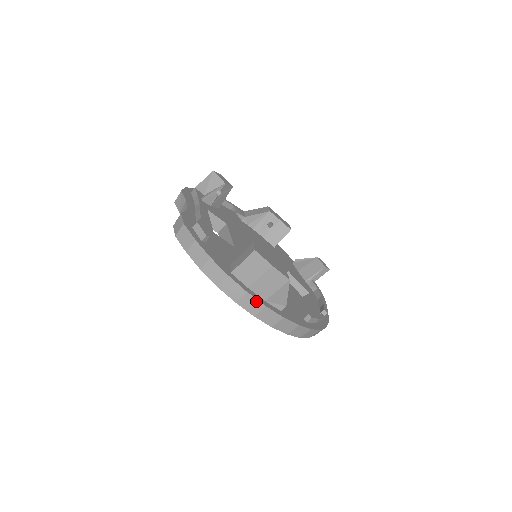
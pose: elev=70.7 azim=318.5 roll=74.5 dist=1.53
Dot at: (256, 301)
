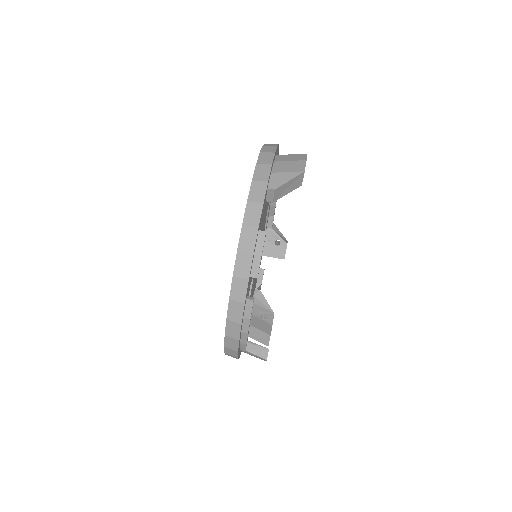
Dot at: (272, 159)
